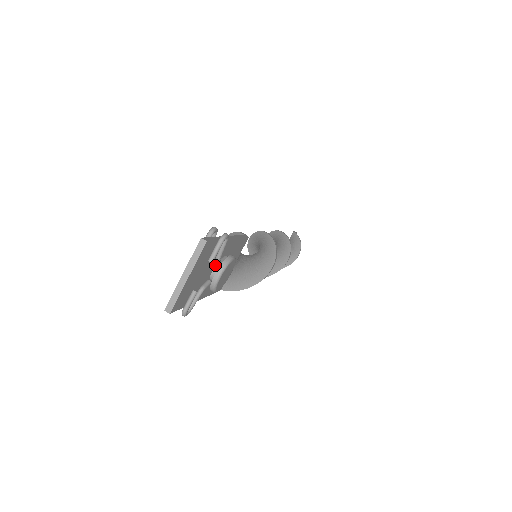
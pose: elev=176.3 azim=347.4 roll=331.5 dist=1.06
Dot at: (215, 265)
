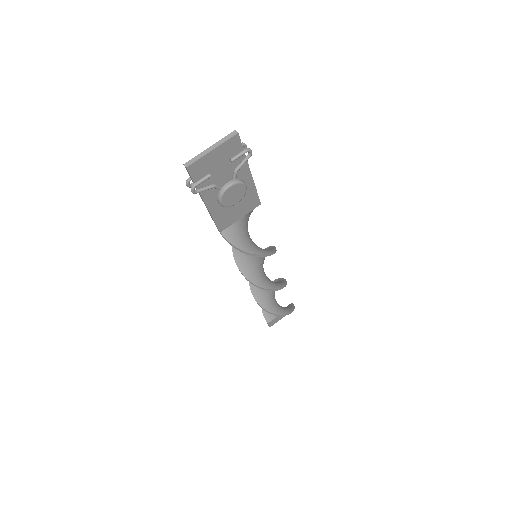
Dot at: (230, 181)
